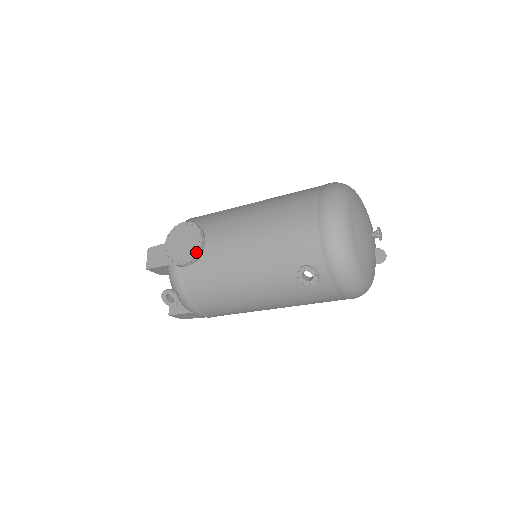
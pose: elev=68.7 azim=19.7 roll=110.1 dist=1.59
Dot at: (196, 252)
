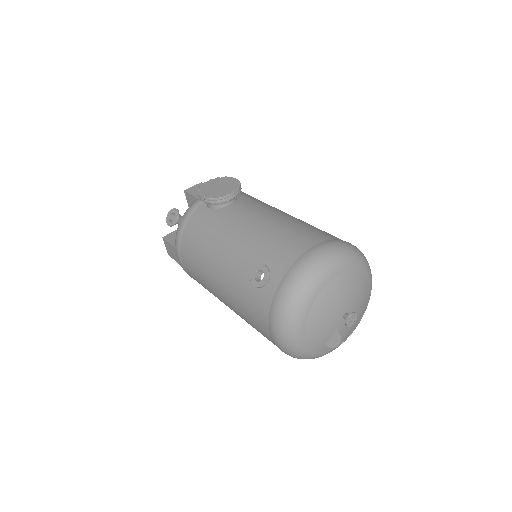
Dot at: (218, 197)
